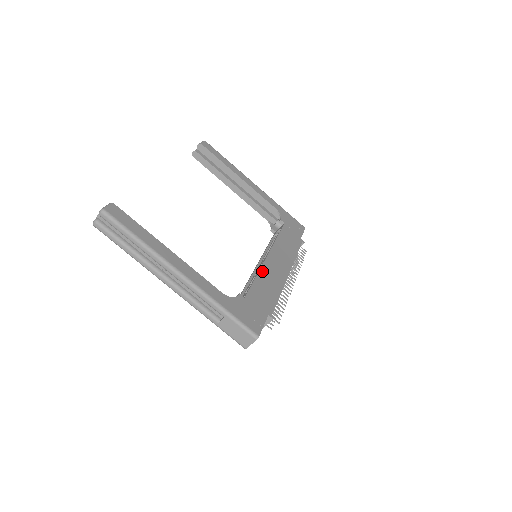
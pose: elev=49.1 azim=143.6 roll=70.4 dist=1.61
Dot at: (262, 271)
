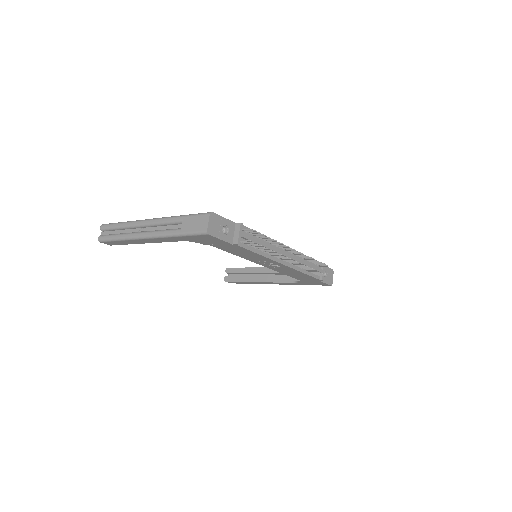
Dot at: occluded
